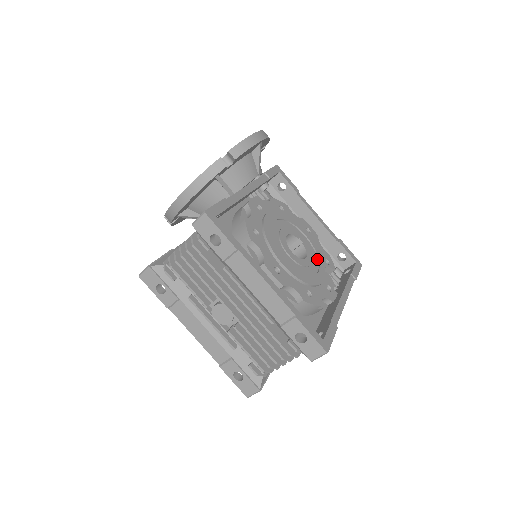
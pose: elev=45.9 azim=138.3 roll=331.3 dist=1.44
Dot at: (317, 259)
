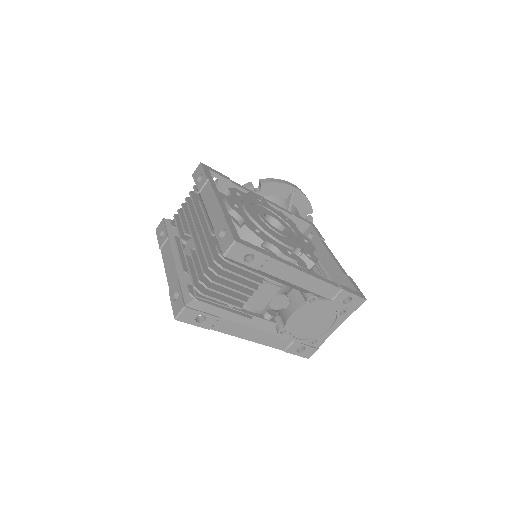
Dot at: (295, 243)
